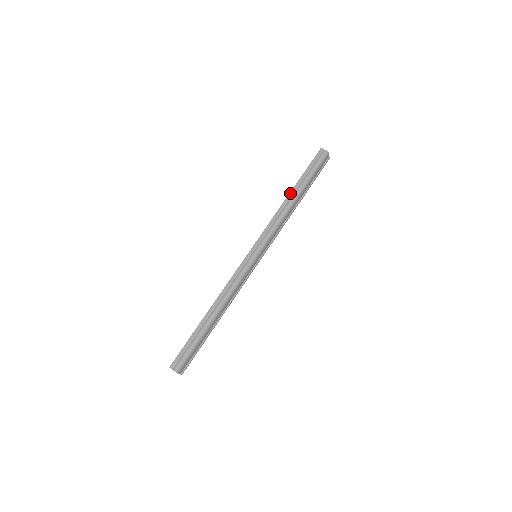
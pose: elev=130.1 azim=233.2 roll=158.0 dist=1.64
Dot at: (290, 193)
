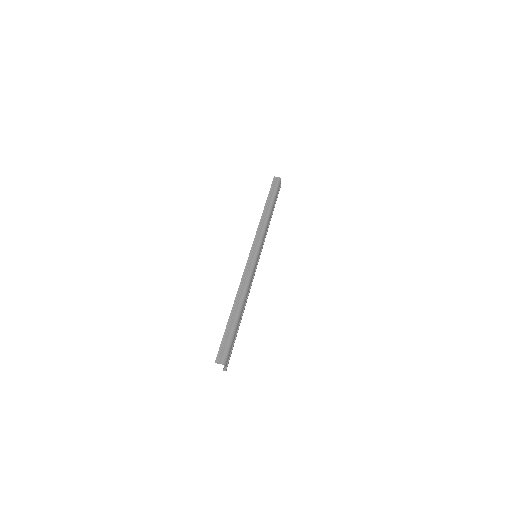
Dot at: (265, 207)
